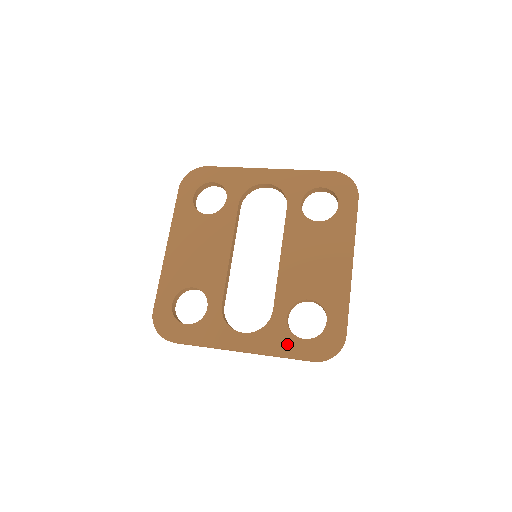
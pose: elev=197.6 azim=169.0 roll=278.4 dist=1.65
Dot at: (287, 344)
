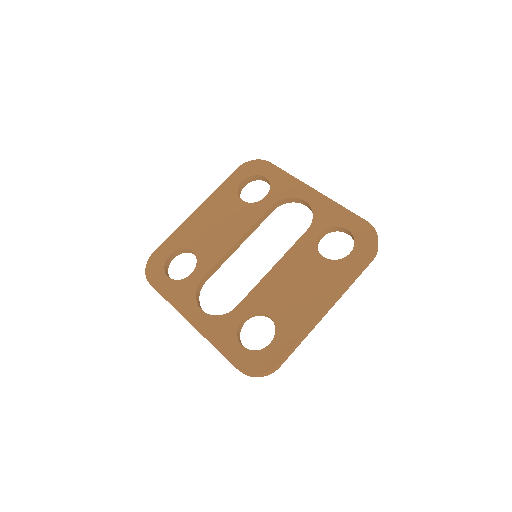
Dot at: (227, 341)
